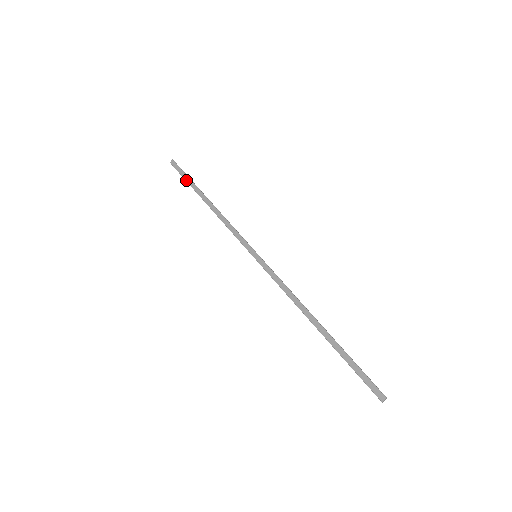
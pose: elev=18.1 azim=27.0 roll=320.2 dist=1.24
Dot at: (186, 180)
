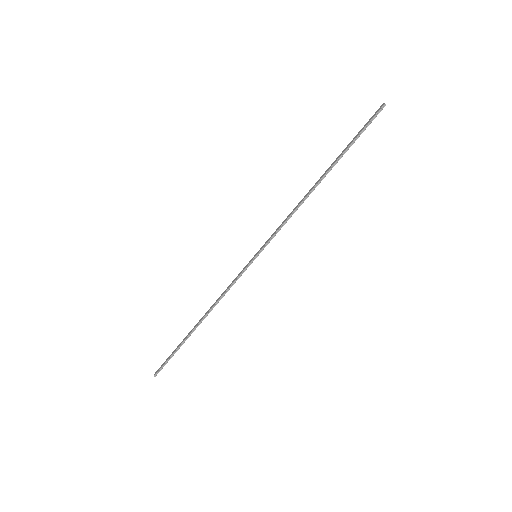
Dot at: (174, 351)
